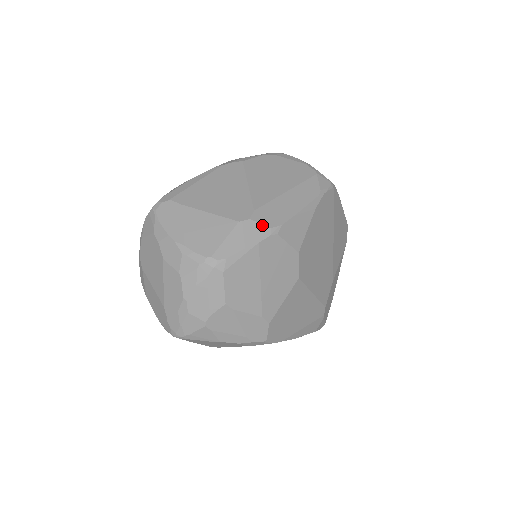
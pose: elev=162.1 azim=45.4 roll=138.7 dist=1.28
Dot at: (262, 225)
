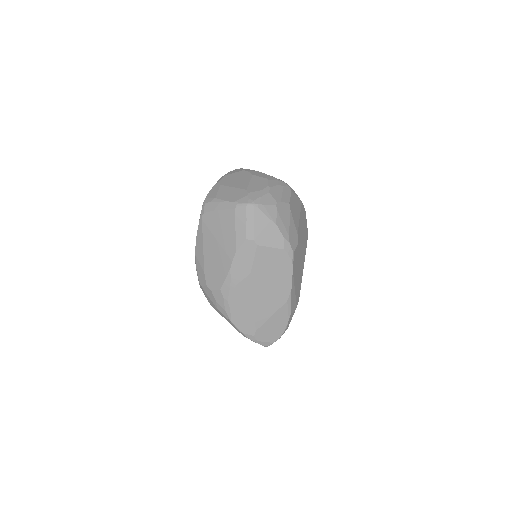
Dot at: occluded
